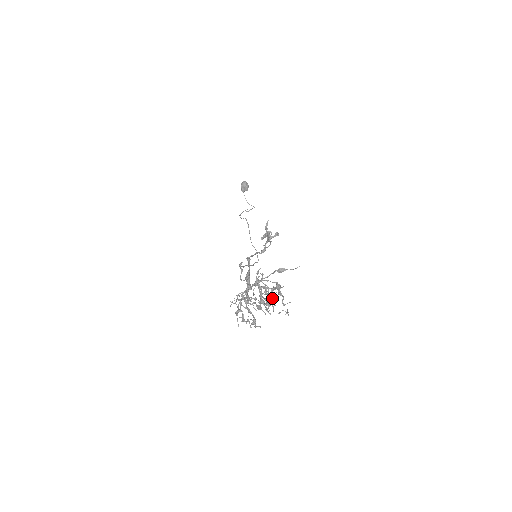
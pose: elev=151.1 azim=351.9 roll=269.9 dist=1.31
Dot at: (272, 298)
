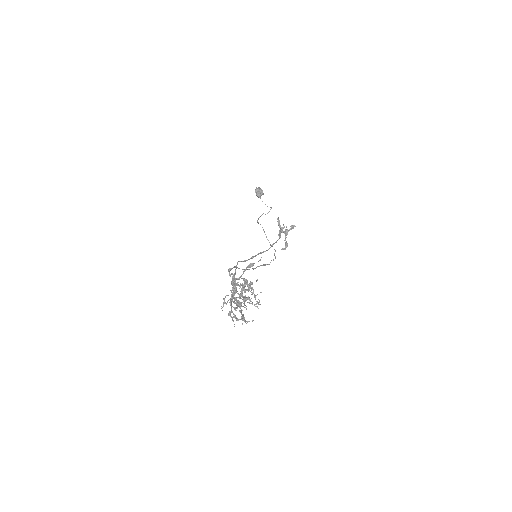
Dot at: (252, 292)
